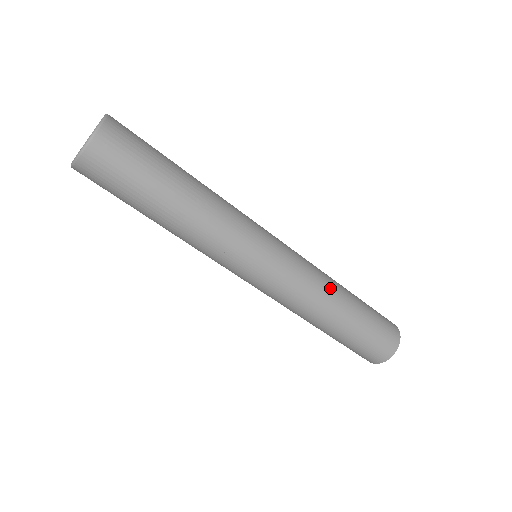
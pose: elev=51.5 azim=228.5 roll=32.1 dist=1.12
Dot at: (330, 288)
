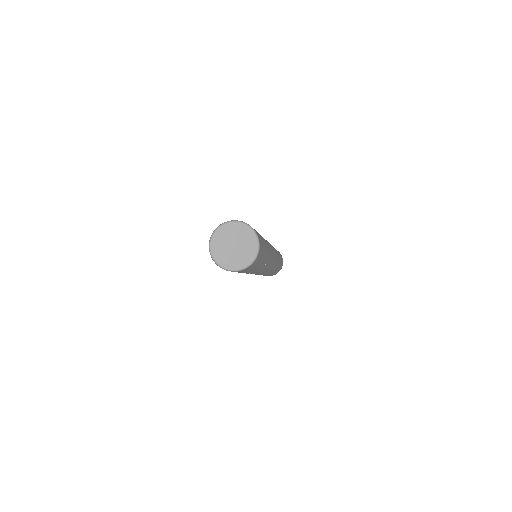
Dot at: (278, 258)
